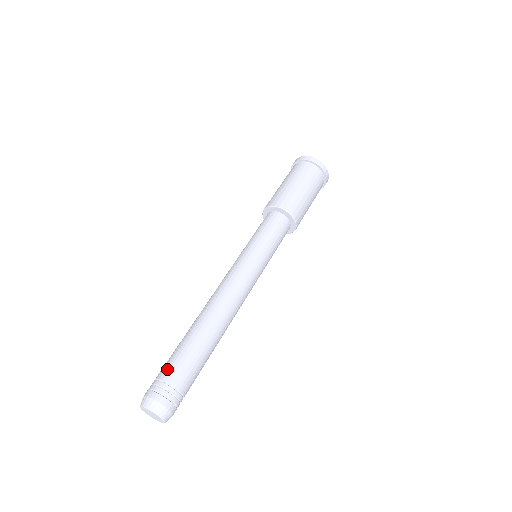
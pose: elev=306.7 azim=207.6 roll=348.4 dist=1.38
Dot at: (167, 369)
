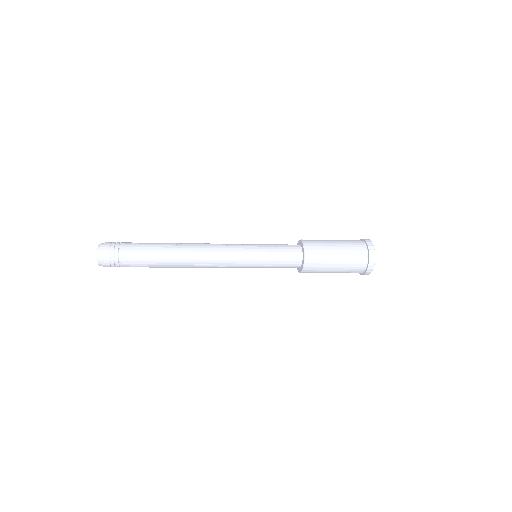
Dot at: (130, 244)
